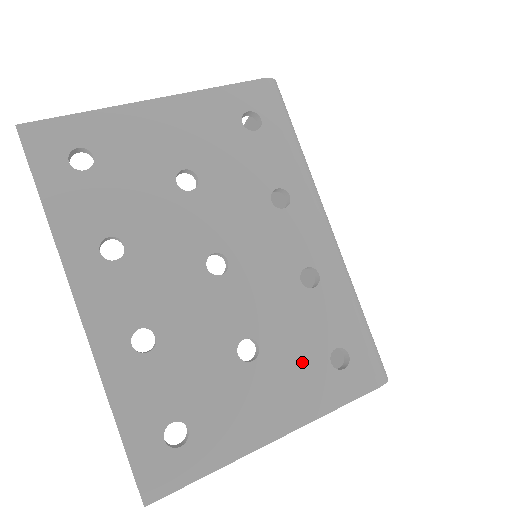
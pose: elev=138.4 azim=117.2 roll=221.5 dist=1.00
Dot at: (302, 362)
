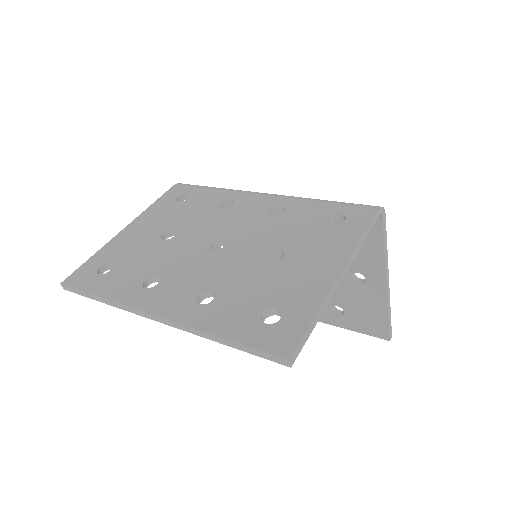
Dot at: (315, 237)
